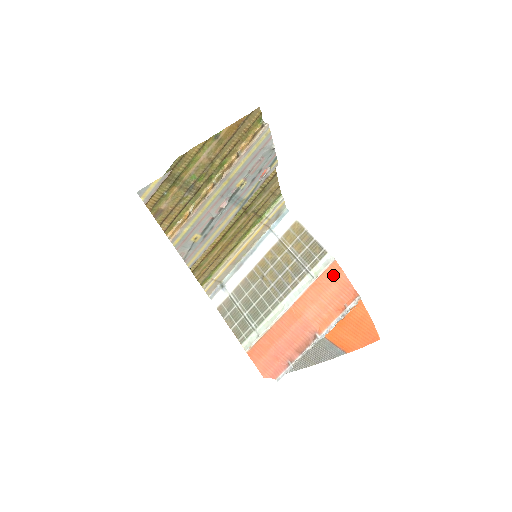
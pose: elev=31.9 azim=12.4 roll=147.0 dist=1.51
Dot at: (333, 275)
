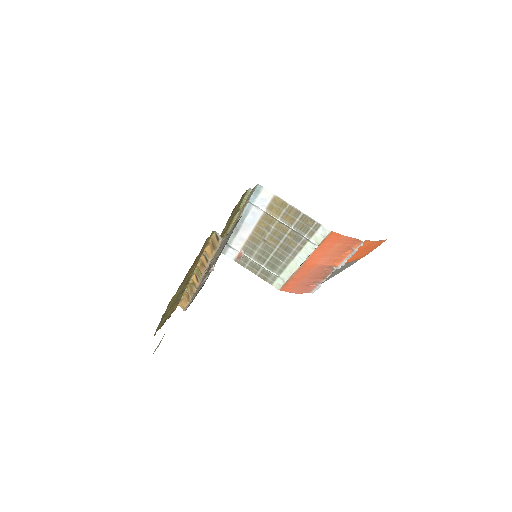
Dot at: (334, 239)
